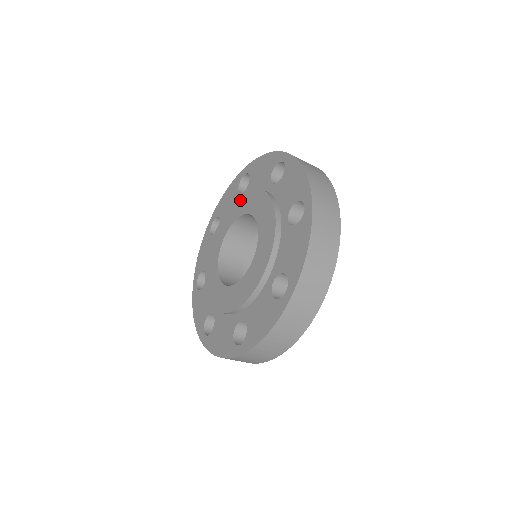
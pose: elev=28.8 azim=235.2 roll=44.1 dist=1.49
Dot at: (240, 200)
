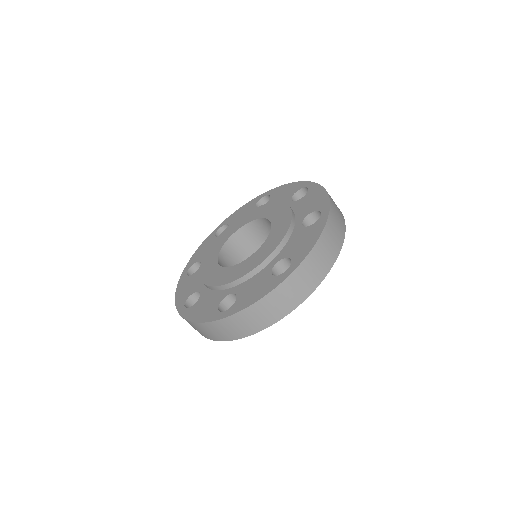
Dot at: (228, 229)
